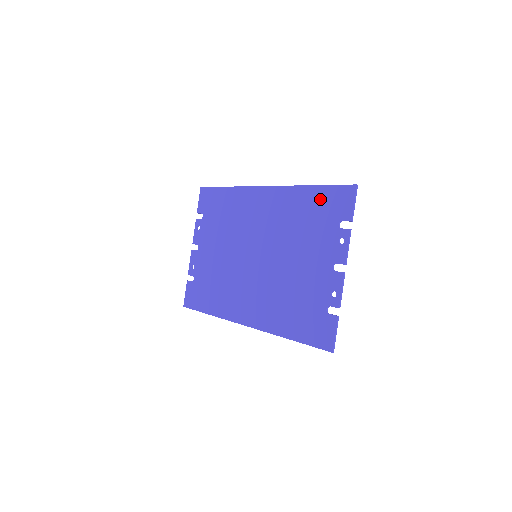
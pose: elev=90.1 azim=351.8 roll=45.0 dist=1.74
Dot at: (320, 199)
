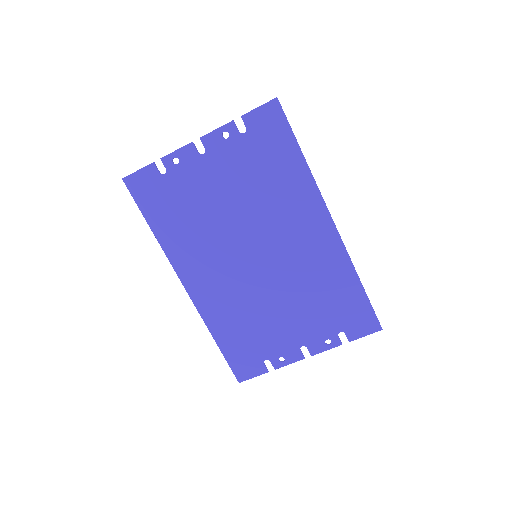
Dot at: (353, 301)
